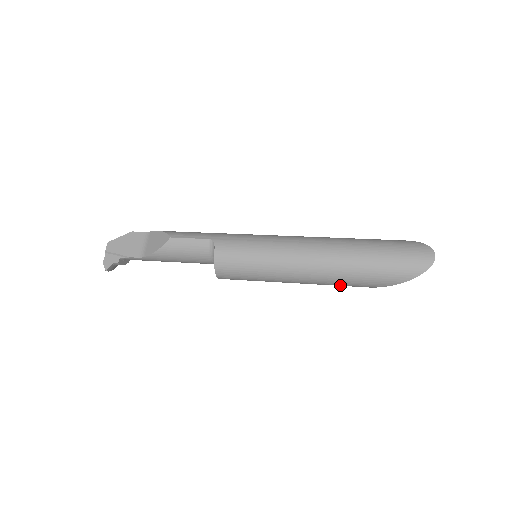
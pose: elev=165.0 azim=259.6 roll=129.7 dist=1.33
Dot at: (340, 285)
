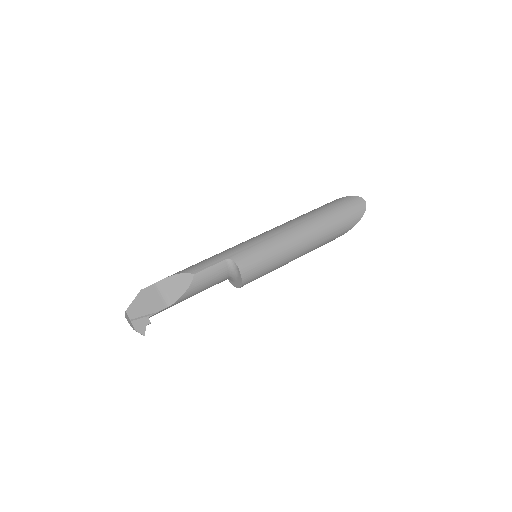
Dot at: occluded
